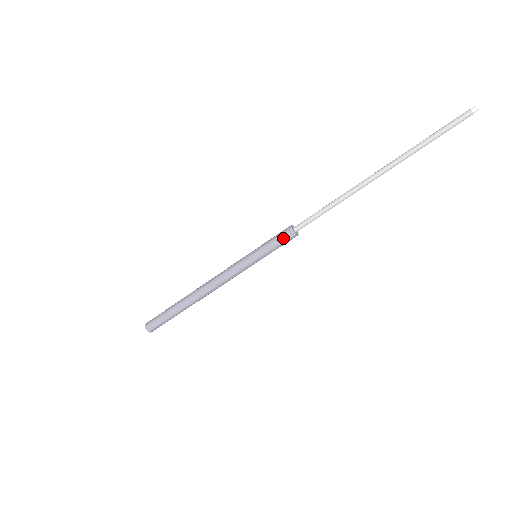
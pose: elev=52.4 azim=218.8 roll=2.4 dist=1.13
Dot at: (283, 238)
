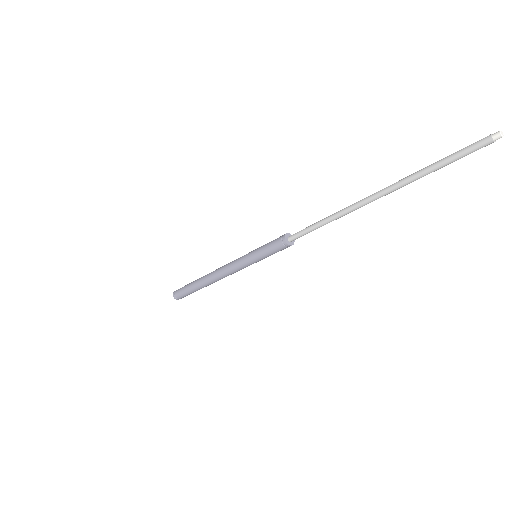
Dot at: (276, 246)
